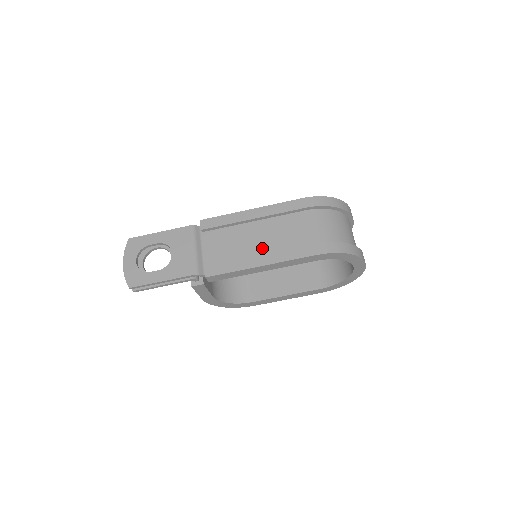
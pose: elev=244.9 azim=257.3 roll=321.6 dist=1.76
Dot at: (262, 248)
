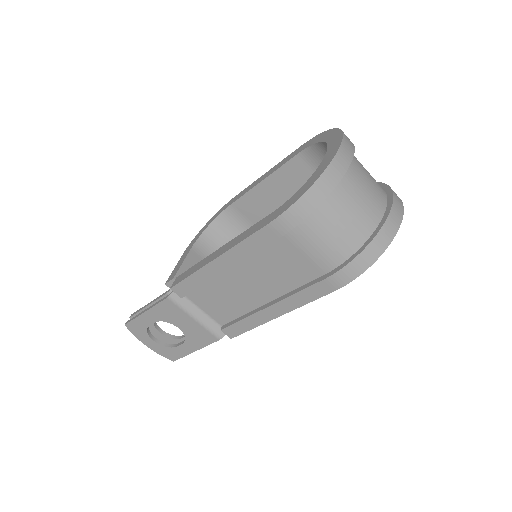
Dot at: (264, 293)
